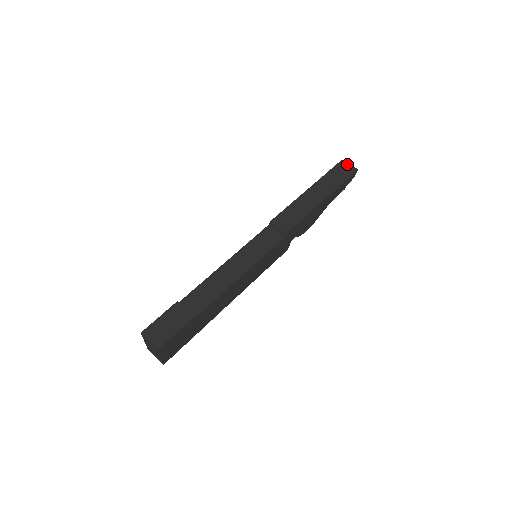
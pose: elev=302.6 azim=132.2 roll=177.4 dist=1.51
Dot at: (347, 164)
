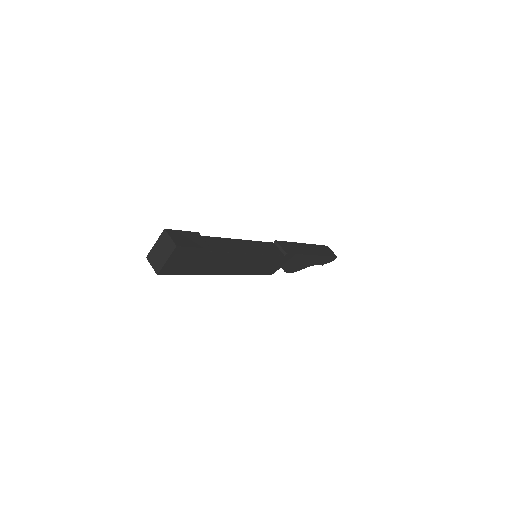
Dot at: (331, 250)
